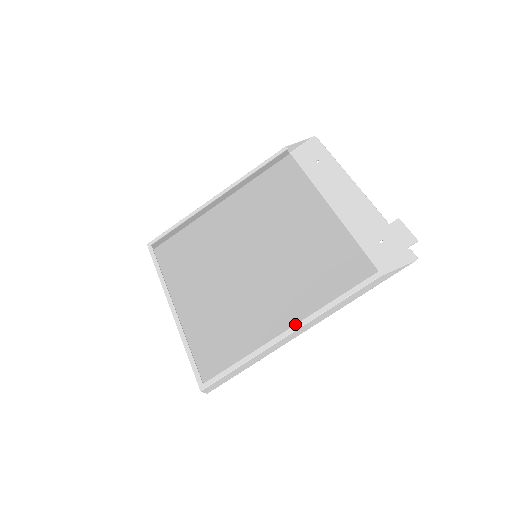
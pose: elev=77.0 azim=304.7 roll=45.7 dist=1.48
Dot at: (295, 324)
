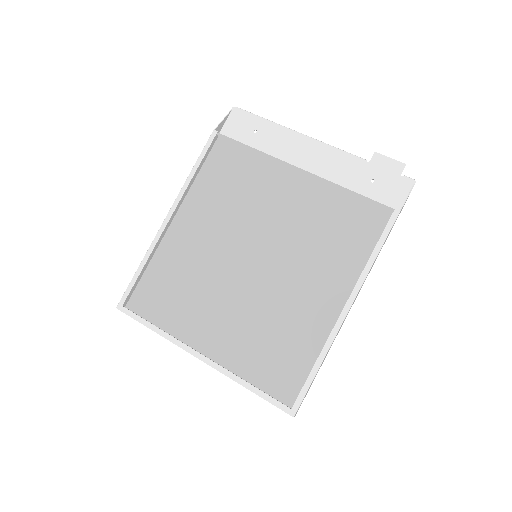
Dot at: (347, 299)
